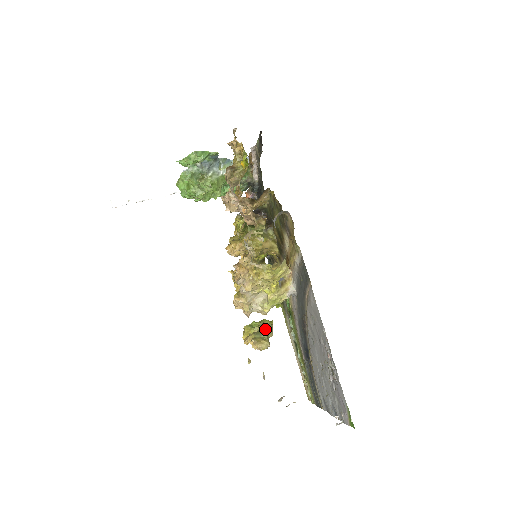
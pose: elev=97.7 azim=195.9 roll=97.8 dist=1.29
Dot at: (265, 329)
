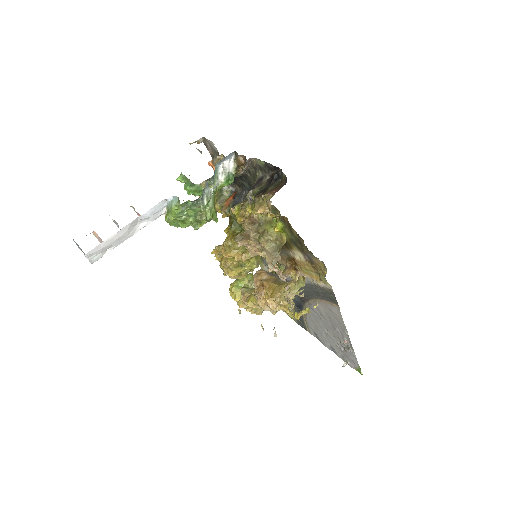
Dot at: occluded
